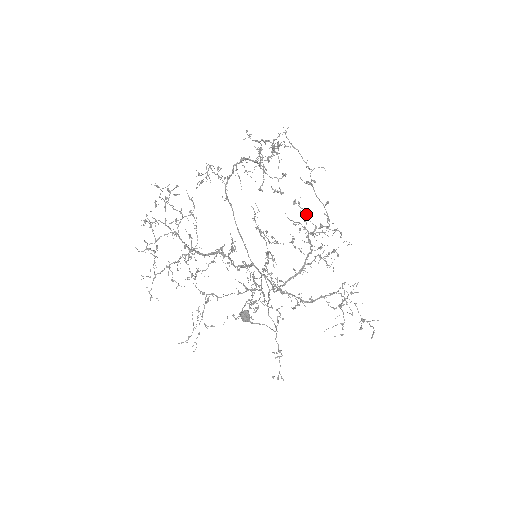
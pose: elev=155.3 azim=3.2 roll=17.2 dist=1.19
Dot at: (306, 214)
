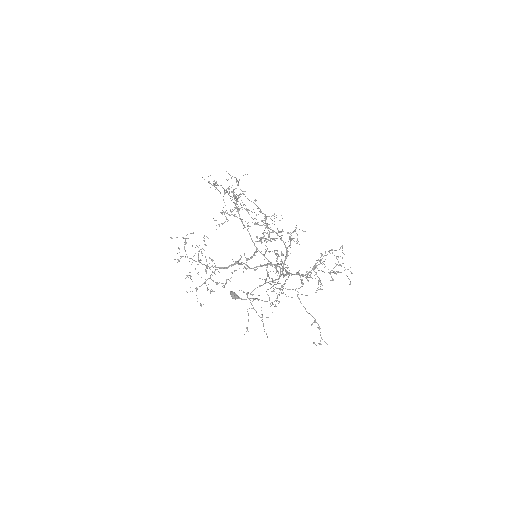
Dot at: occluded
